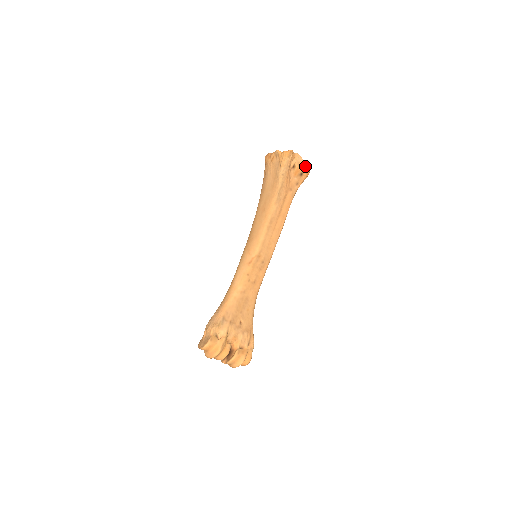
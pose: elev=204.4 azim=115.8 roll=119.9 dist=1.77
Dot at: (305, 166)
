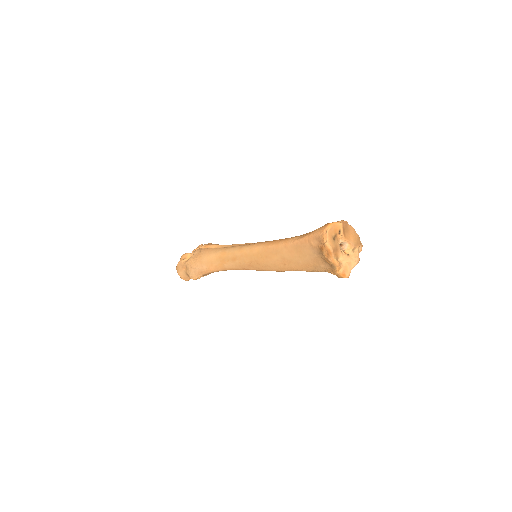
Dot at: occluded
